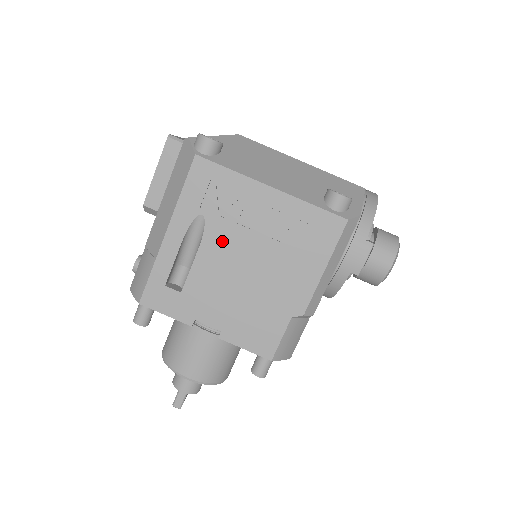
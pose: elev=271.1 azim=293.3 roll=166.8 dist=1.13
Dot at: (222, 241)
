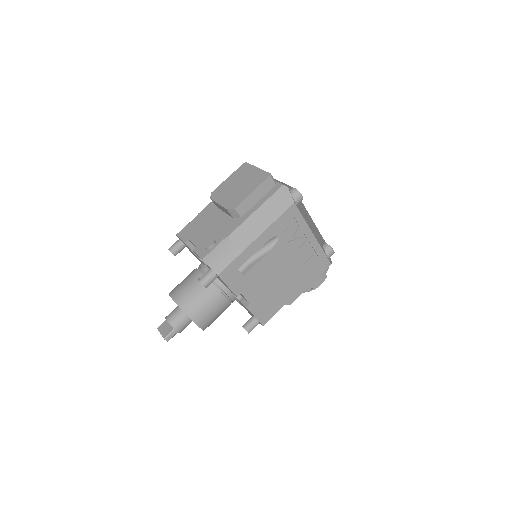
Dot at: (279, 254)
